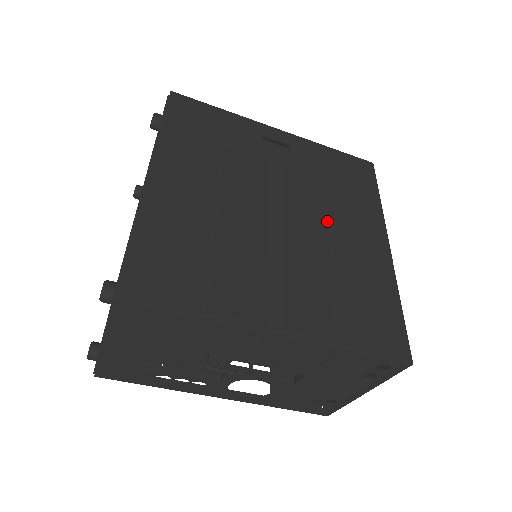
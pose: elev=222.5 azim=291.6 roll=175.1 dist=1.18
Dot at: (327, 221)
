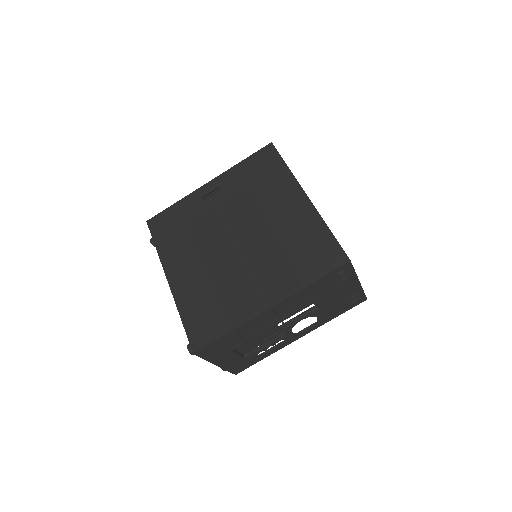
Dot at: (263, 216)
